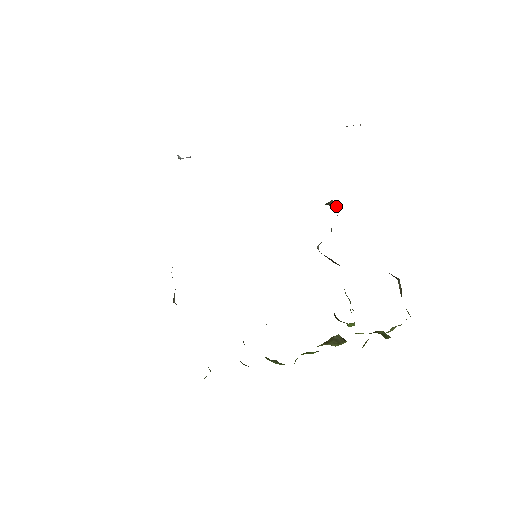
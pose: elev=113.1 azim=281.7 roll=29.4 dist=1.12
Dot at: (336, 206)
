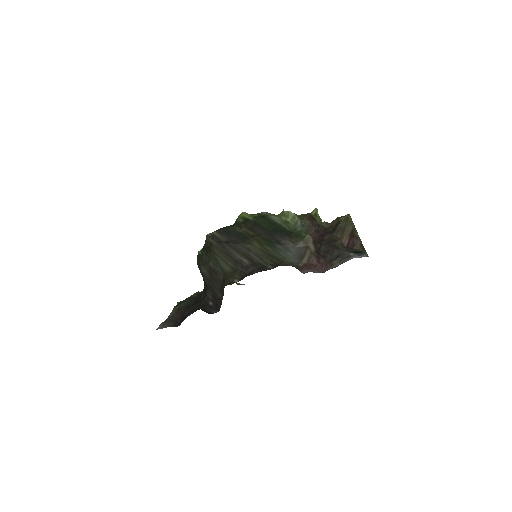
Dot at: (312, 240)
